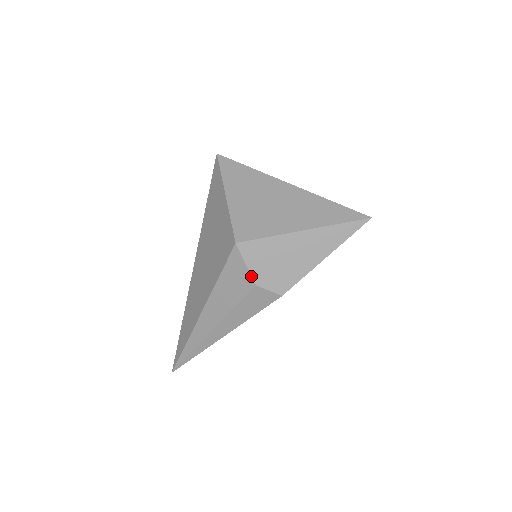
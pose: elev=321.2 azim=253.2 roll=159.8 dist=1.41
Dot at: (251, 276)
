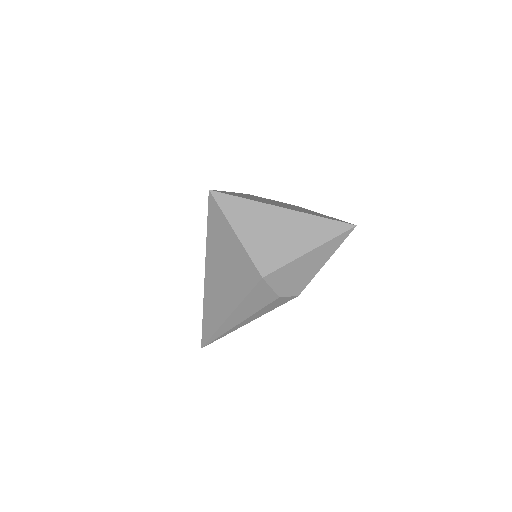
Dot at: (276, 293)
